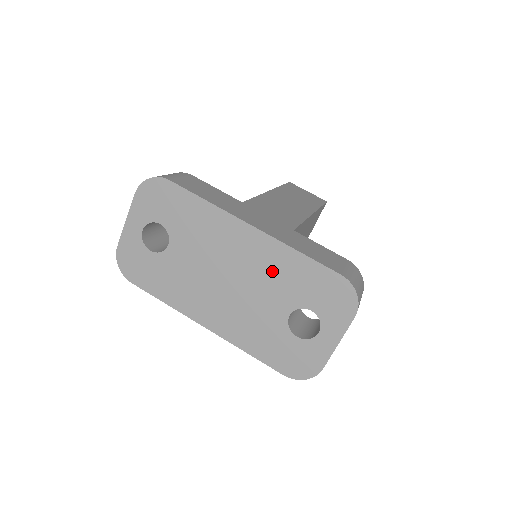
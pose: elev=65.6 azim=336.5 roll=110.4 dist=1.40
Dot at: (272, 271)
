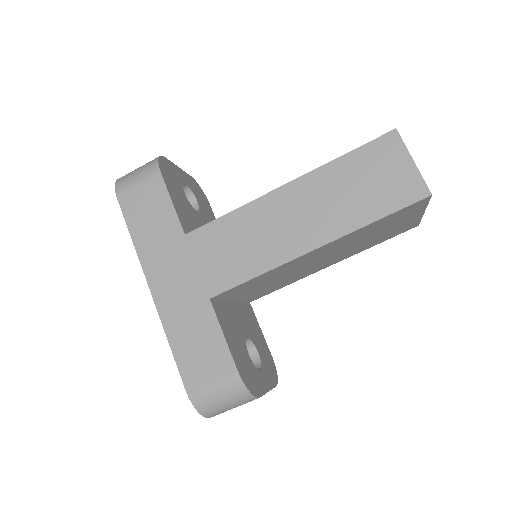
Dot at: occluded
